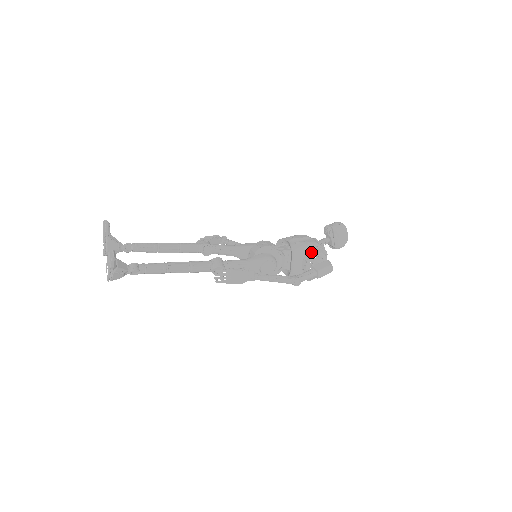
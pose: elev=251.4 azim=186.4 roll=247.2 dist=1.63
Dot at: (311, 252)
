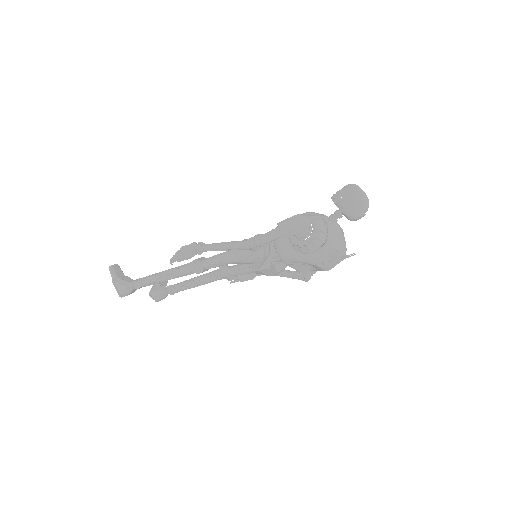
Dot at: occluded
